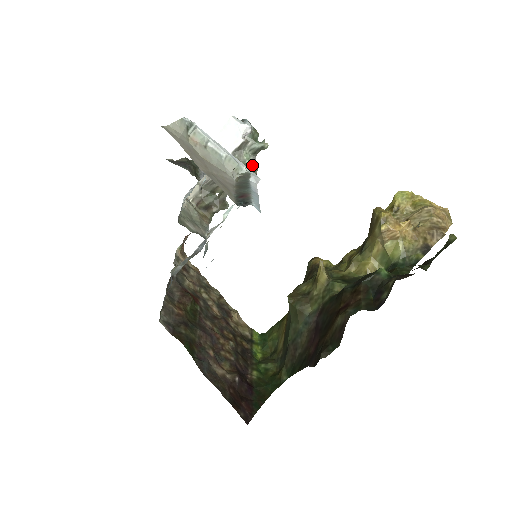
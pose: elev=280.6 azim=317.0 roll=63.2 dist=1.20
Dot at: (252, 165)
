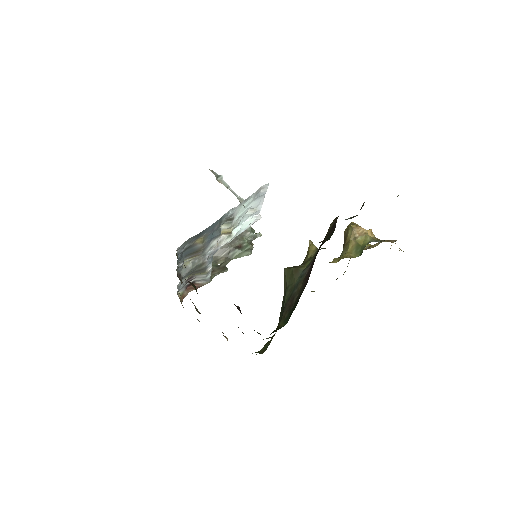
Dot at: (250, 244)
